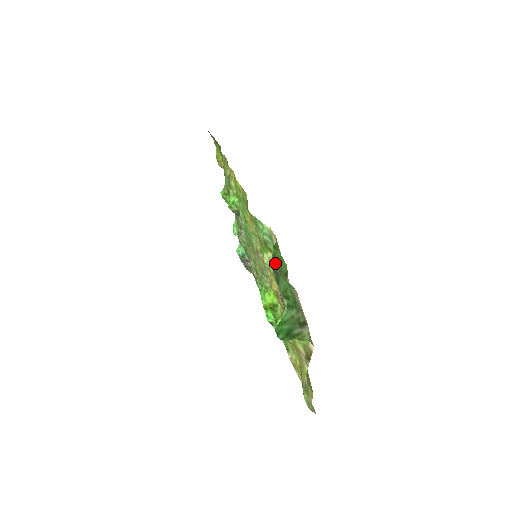
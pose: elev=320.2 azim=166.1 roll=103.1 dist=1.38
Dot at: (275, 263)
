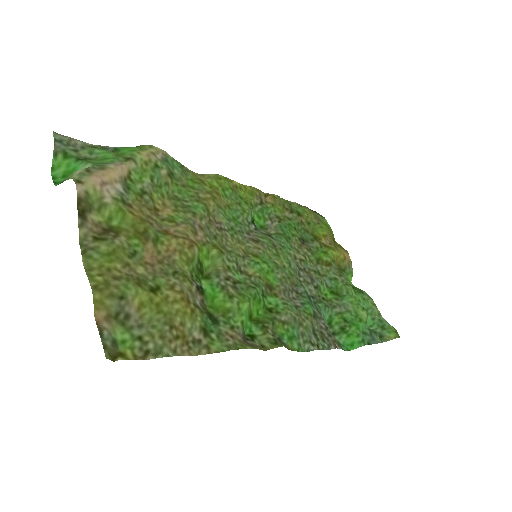
Dot at: (117, 148)
